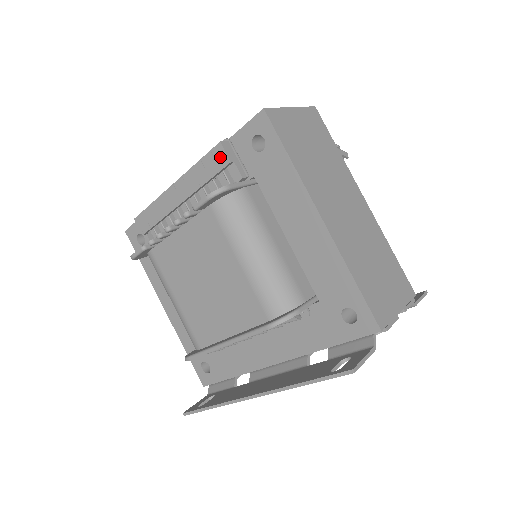
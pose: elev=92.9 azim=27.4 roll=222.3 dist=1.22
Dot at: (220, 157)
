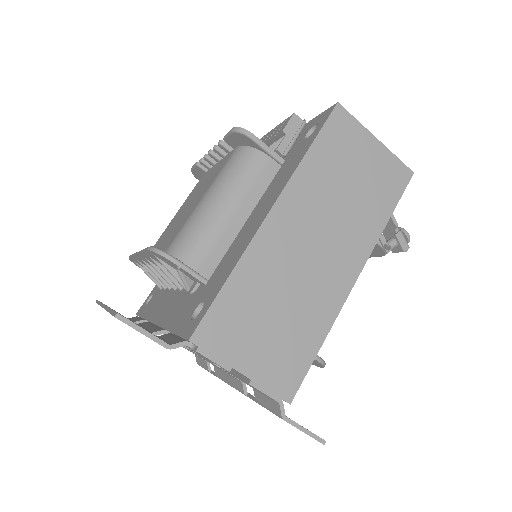
Dot at: (284, 125)
